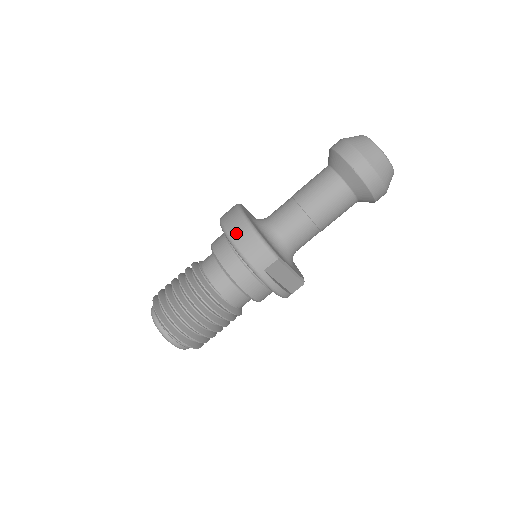
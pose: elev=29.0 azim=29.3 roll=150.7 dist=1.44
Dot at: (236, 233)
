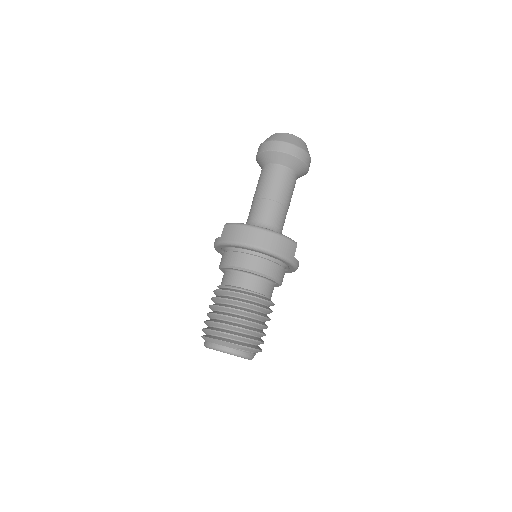
Dot at: (265, 242)
